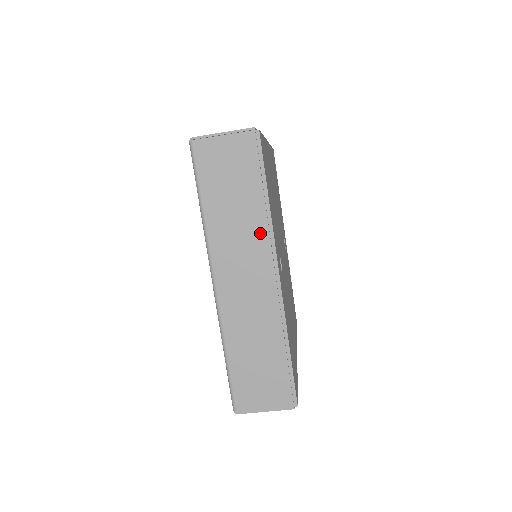
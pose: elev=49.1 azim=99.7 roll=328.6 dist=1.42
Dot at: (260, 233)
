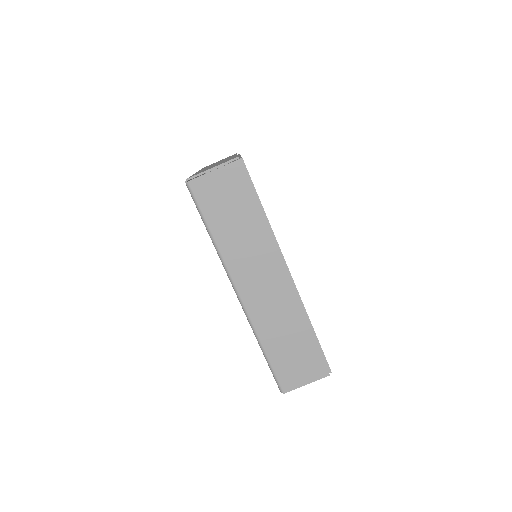
Dot at: (265, 243)
